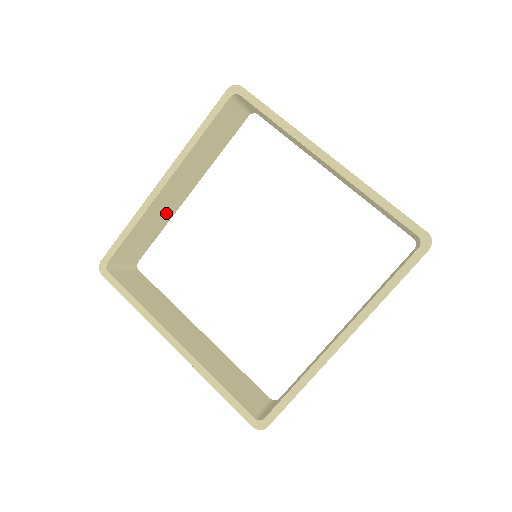
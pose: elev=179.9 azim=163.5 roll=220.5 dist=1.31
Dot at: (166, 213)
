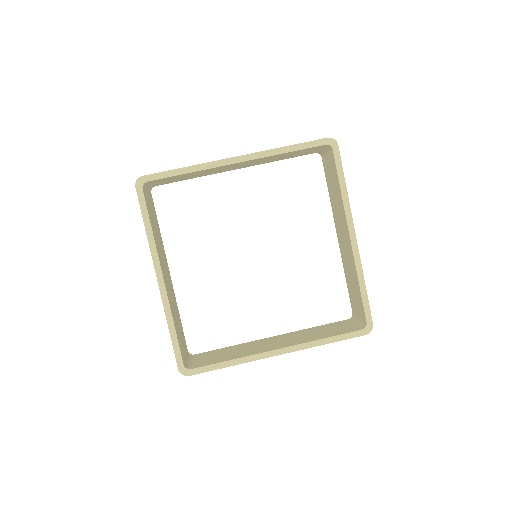
Dot at: (174, 301)
